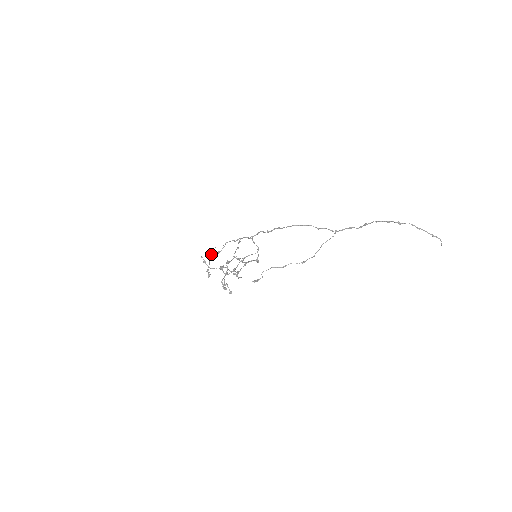
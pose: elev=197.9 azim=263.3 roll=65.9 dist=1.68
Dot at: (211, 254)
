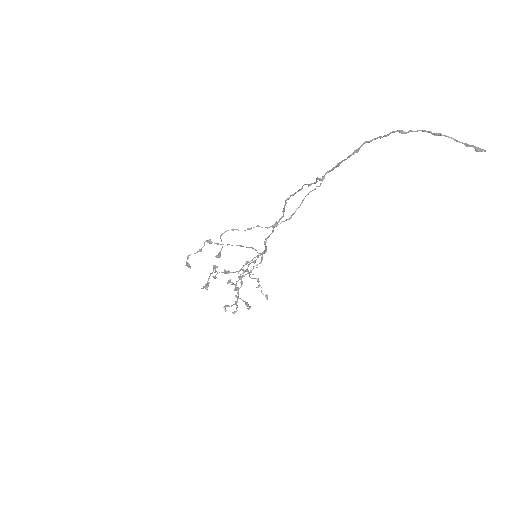
Dot at: (241, 286)
